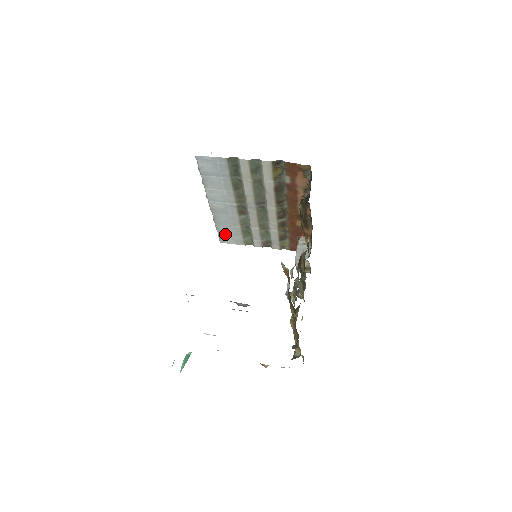
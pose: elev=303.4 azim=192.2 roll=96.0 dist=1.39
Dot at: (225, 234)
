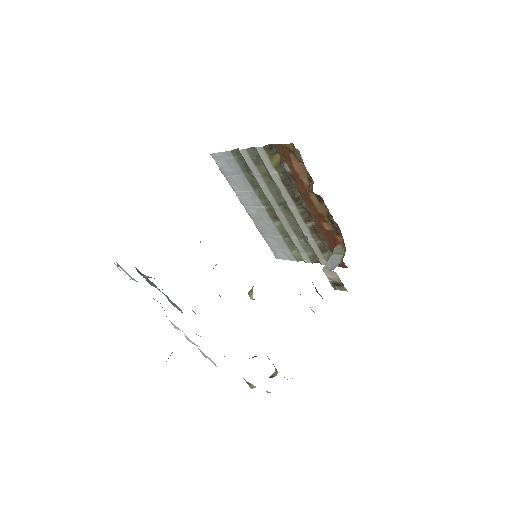
Dot at: (275, 247)
